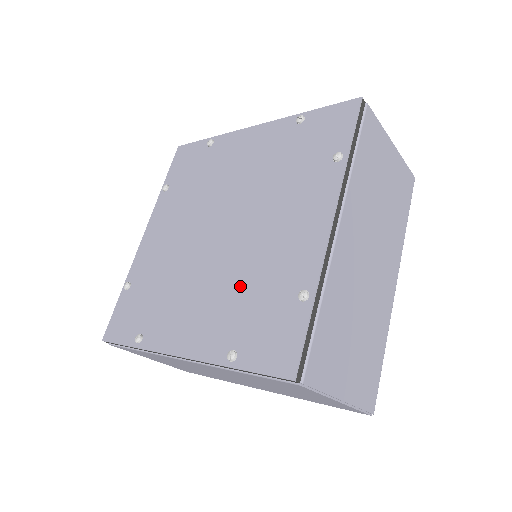
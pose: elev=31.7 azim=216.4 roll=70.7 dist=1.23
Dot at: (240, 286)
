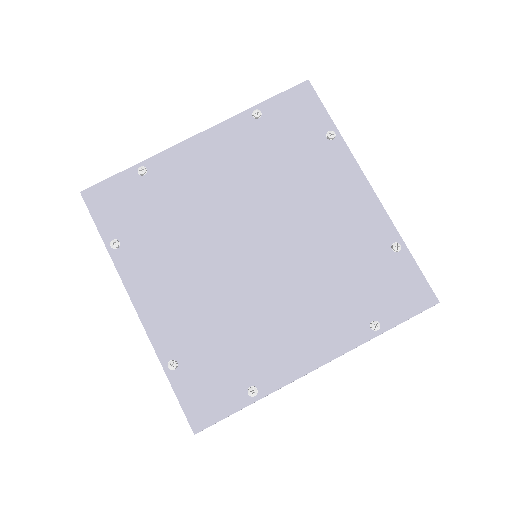
Dot at: (224, 320)
